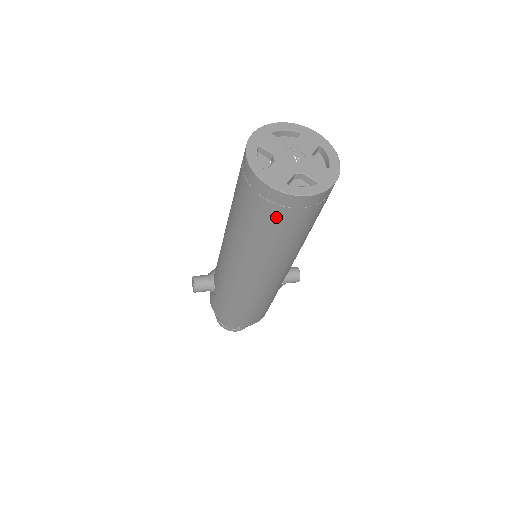
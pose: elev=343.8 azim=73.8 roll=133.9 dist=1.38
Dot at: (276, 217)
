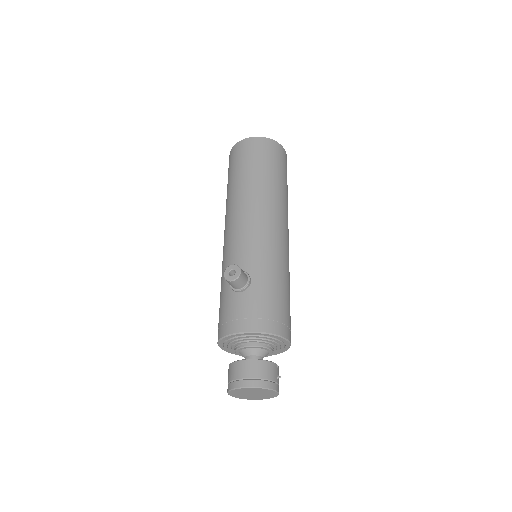
Dot at: (279, 161)
